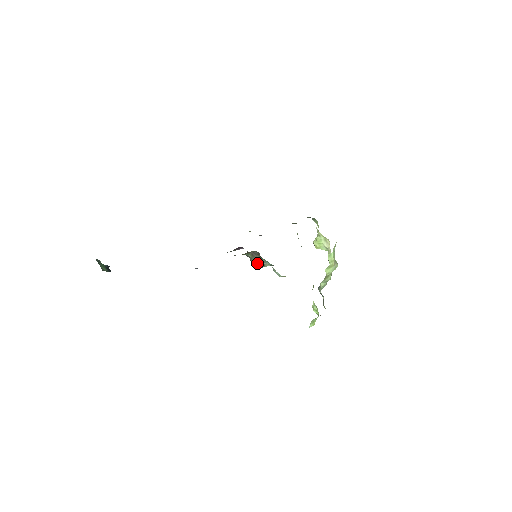
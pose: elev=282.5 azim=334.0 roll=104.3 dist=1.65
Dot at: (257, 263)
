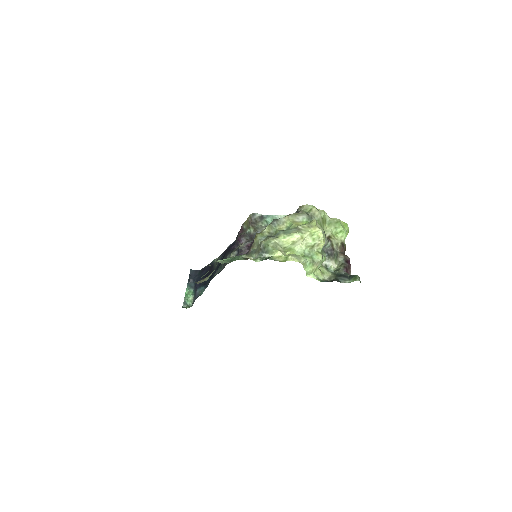
Dot at: (262, 228)
